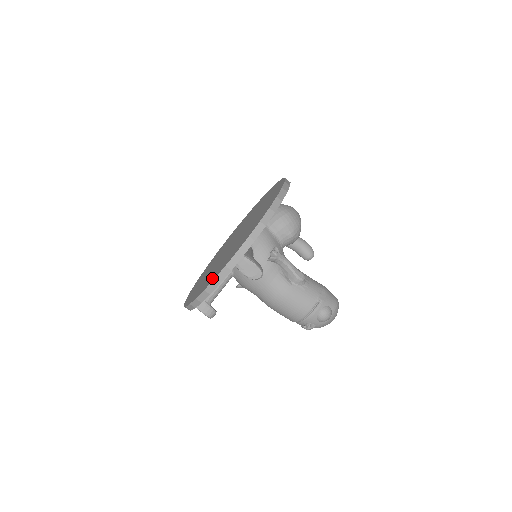
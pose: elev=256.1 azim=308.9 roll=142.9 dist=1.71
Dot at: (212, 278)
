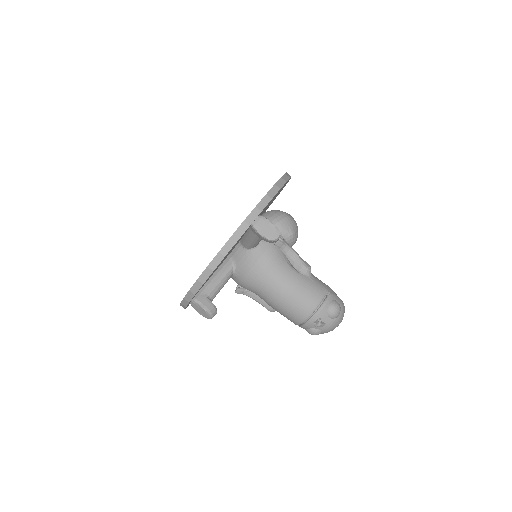
Dot at: occluded
